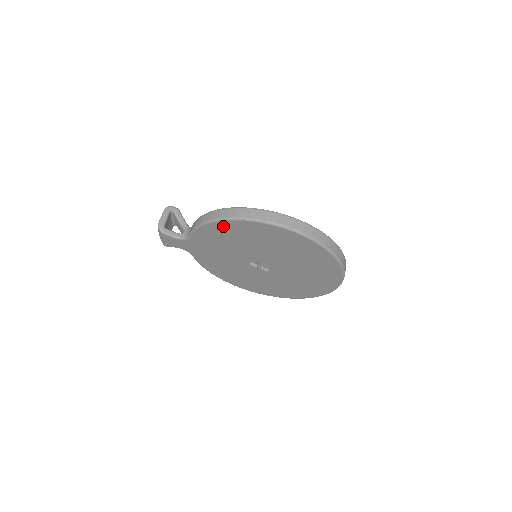
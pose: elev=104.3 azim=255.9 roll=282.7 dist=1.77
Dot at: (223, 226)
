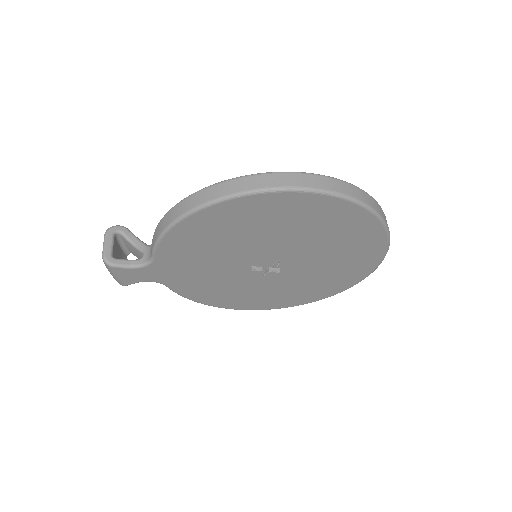
Dot at: (198, 222)
